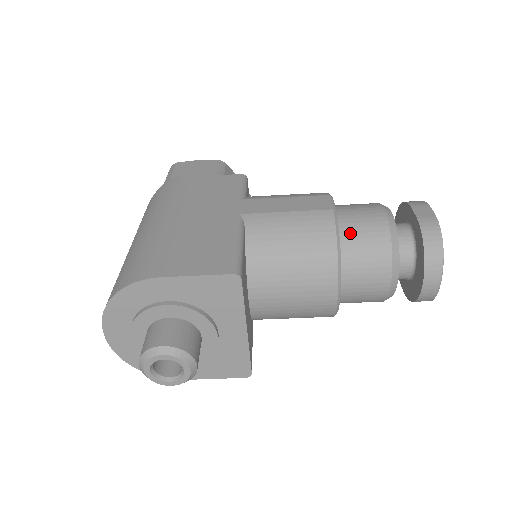
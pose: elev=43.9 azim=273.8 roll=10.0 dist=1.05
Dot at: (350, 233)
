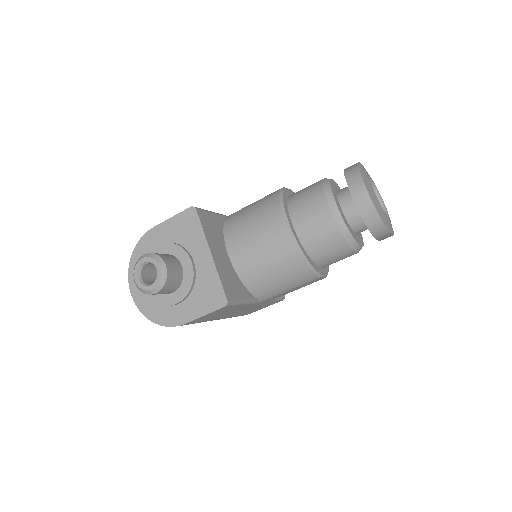
Dot at: (296, 194)
